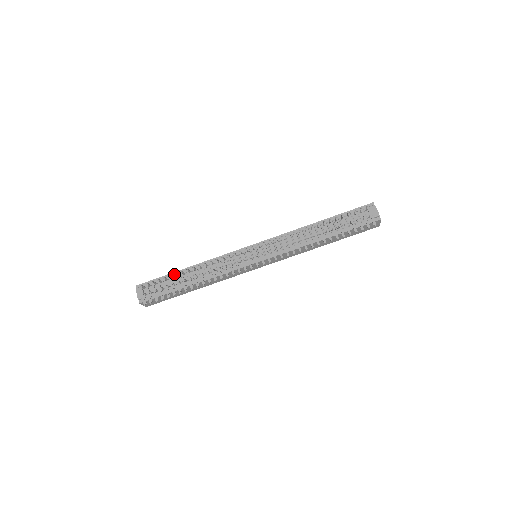
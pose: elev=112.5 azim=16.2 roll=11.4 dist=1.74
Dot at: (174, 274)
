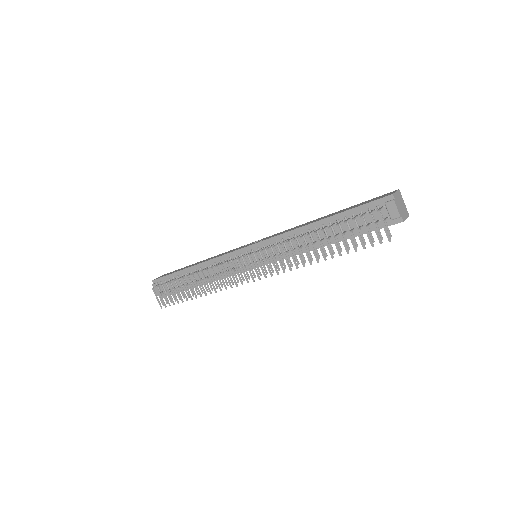
Dot at: (180, 273)
